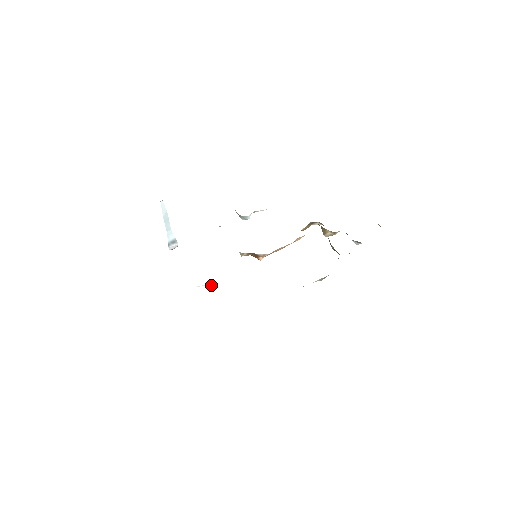
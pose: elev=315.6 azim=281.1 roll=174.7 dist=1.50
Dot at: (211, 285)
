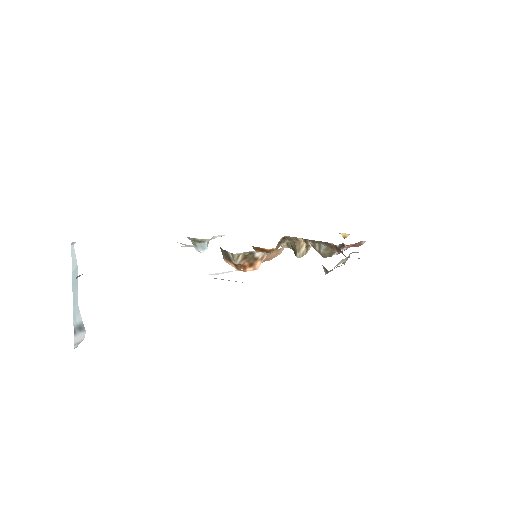
Dot at: occluded
